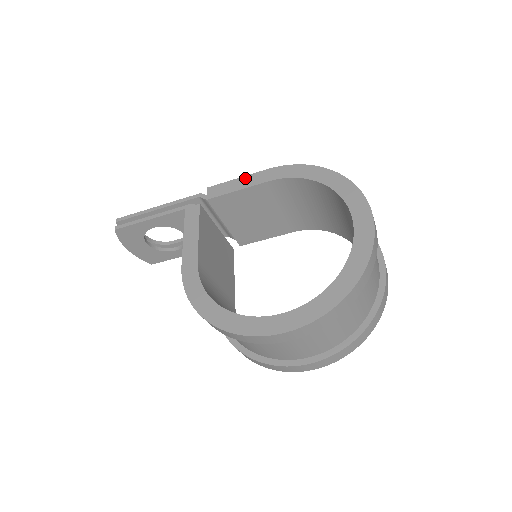
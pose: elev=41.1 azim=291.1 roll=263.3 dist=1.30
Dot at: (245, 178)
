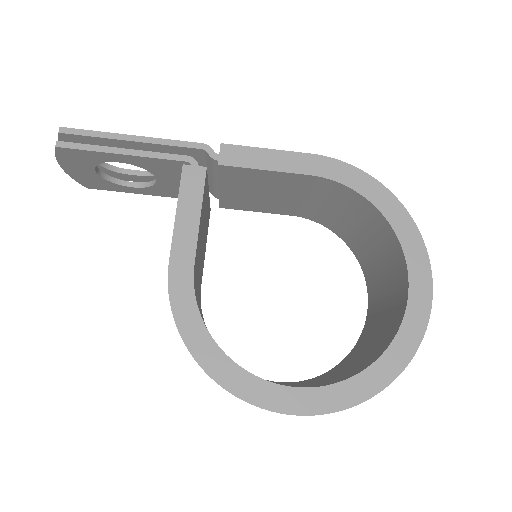
Dot at: (280, 154)
